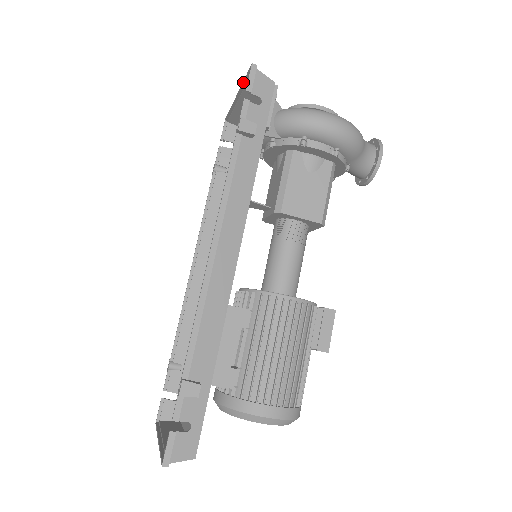
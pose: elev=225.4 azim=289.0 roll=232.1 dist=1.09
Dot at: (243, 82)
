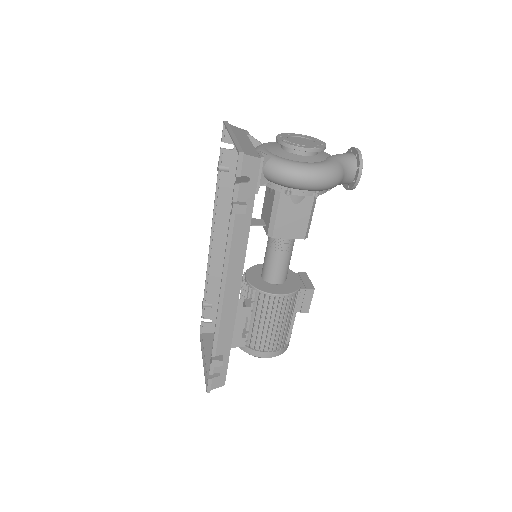
Dot at: (234, 144)
